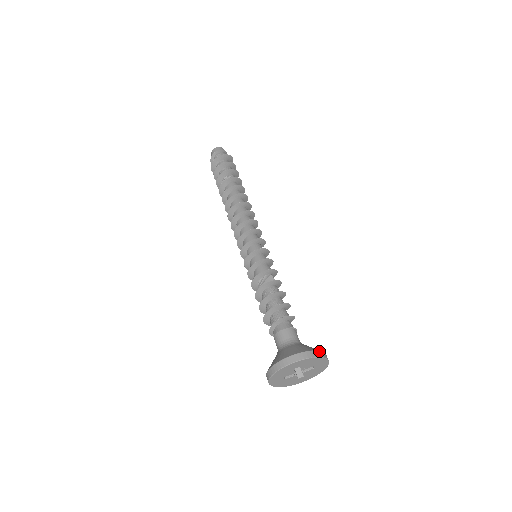
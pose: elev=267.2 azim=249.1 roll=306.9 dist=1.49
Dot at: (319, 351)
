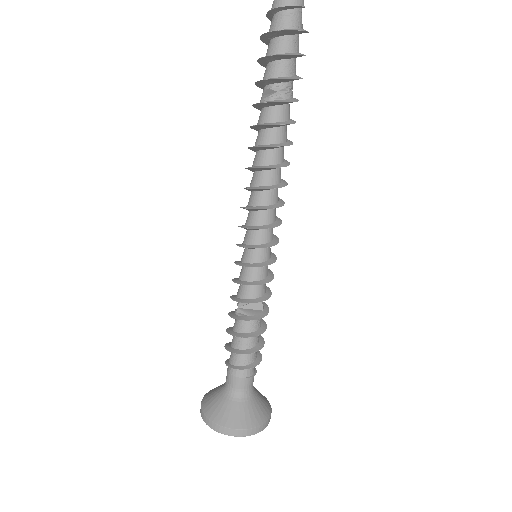
Dot at: (266, 422)
